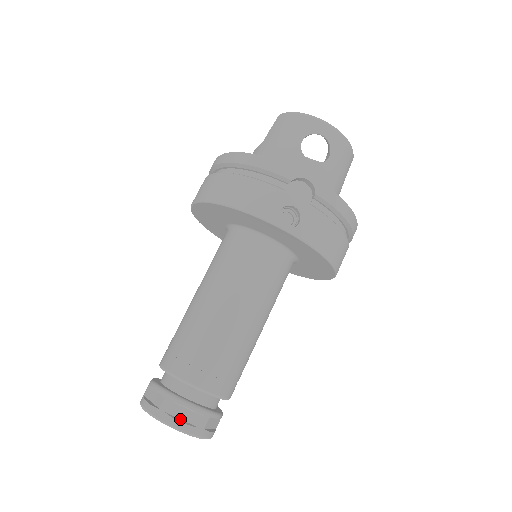
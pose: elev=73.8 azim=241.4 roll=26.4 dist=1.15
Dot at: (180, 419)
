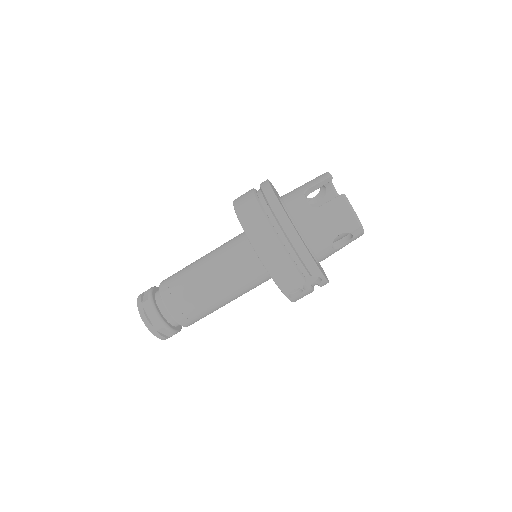
Dot at: (163, 334)
